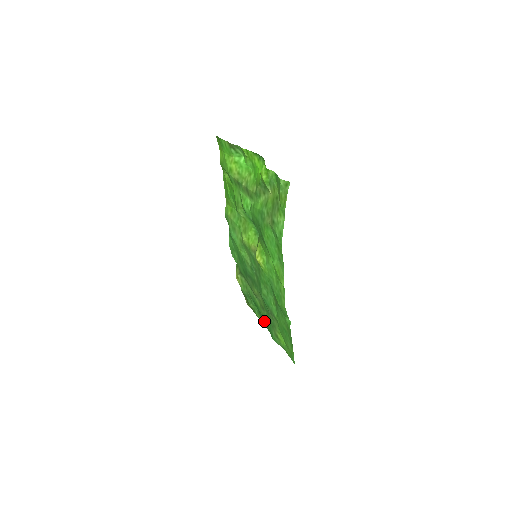
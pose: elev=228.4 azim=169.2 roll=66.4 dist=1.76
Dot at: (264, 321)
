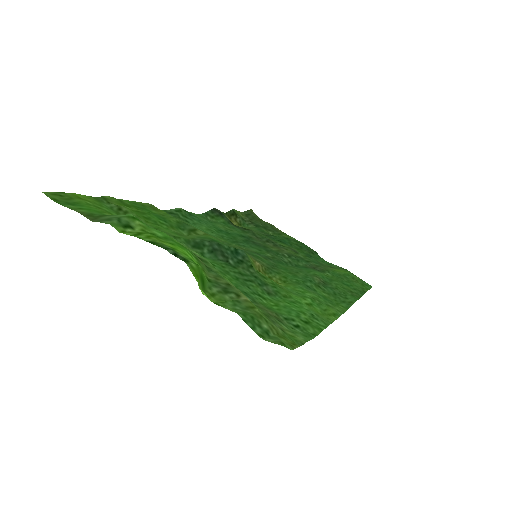
Dot at: (300, 246)
